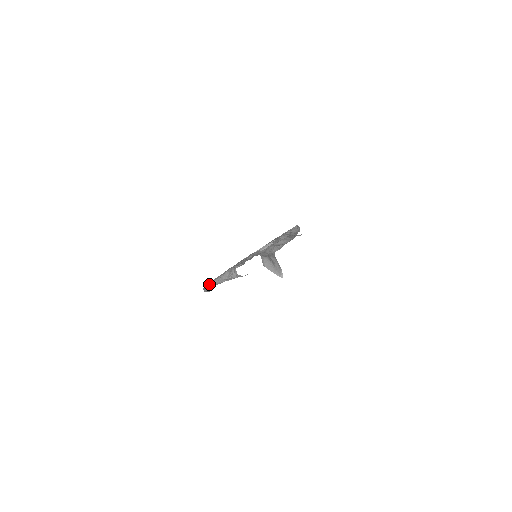
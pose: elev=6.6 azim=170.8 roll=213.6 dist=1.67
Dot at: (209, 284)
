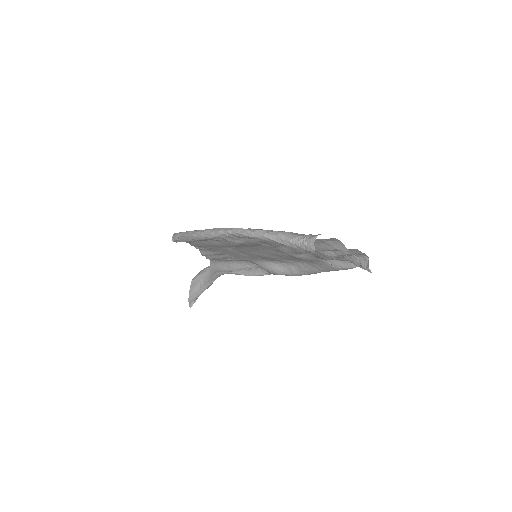
Dot at: (234, 228)
